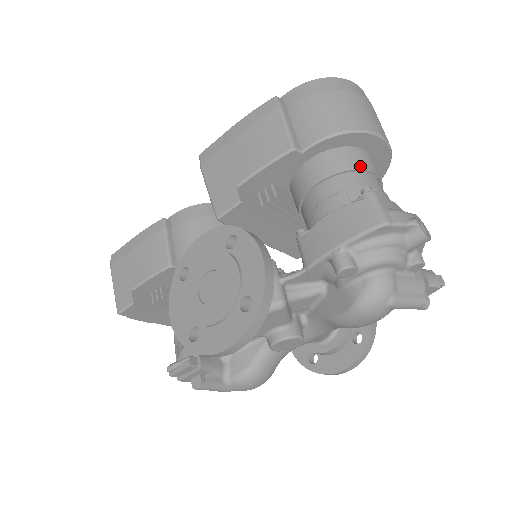
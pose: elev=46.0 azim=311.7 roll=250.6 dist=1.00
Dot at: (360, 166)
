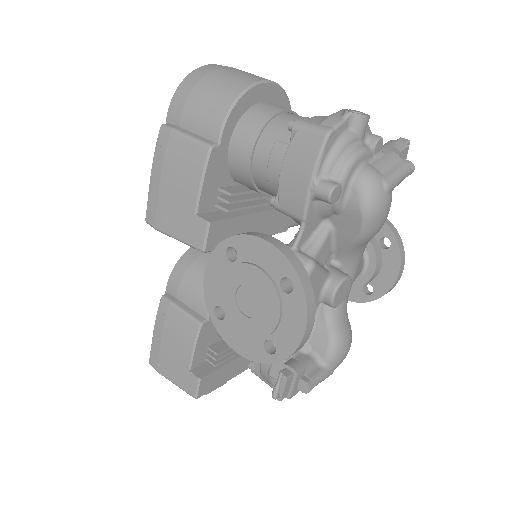
Dot at: (270, 115)
